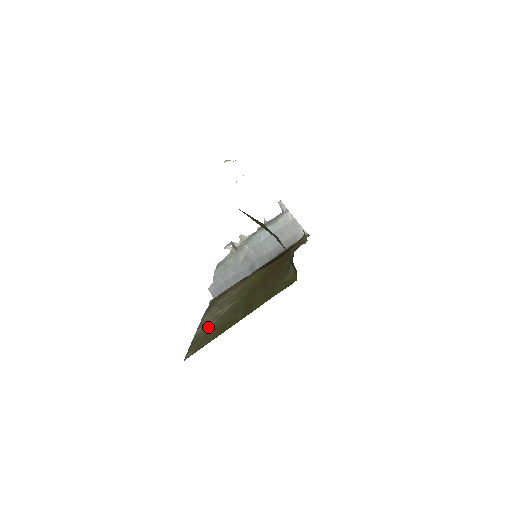
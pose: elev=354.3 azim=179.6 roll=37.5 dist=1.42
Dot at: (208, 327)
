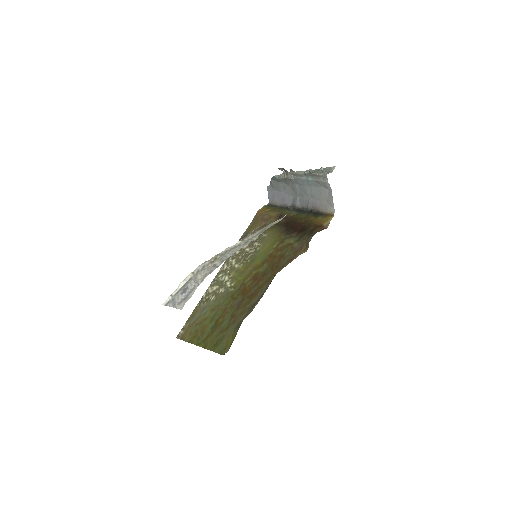
Dot at: (207, 301)
